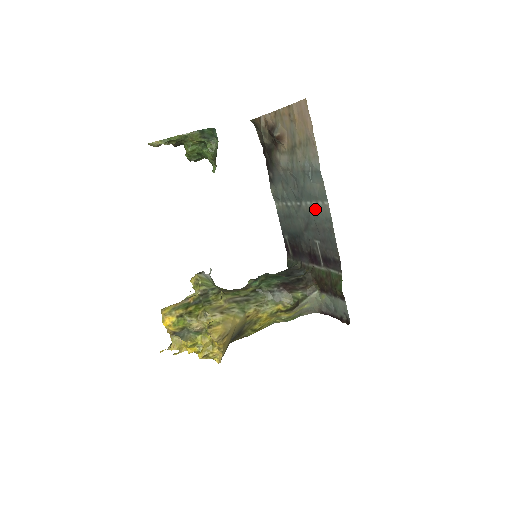
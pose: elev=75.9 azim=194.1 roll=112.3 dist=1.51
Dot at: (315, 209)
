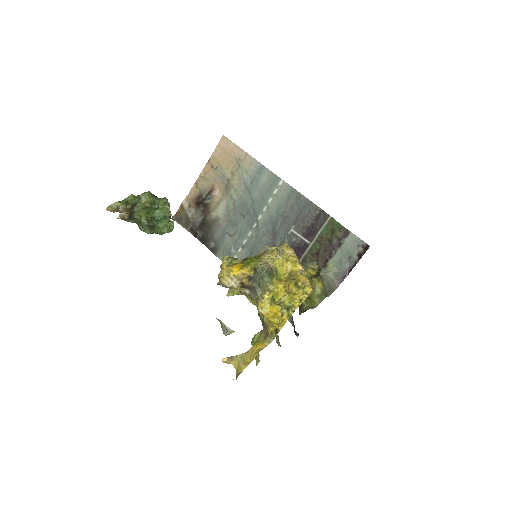
Dot at: (274, 203)
